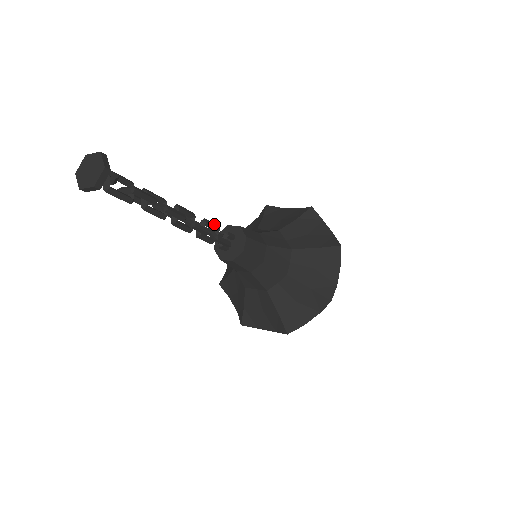
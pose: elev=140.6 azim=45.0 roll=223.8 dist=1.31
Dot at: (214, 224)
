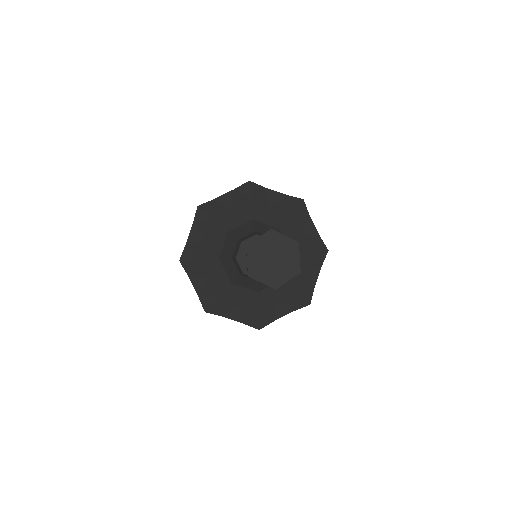
Dot at: occluded
